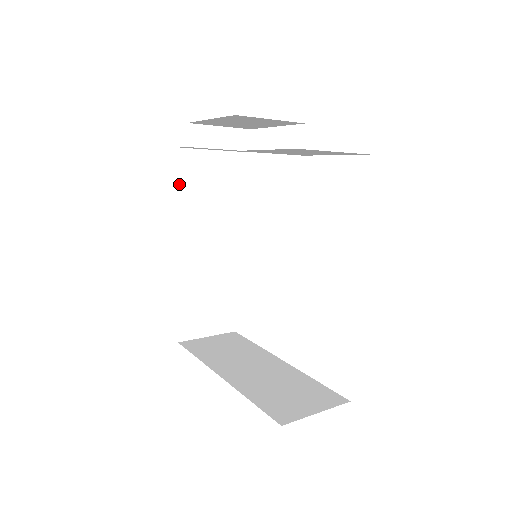
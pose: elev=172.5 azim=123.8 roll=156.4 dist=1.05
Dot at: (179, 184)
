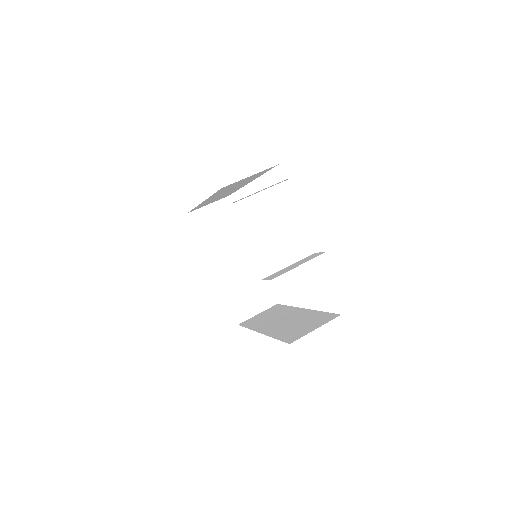
Dot at: occluded
